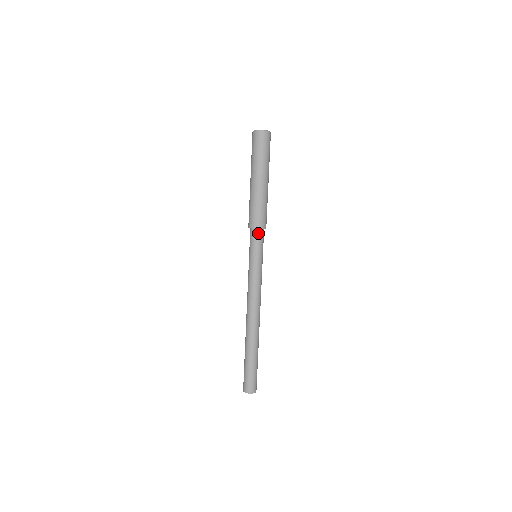
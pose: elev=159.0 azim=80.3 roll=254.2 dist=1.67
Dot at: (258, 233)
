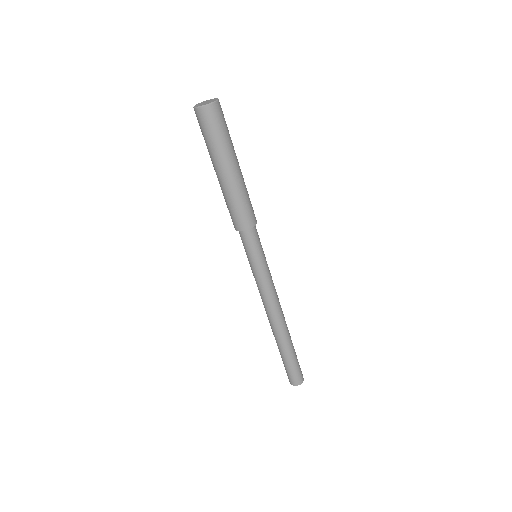
Dot at: (252, 233)
